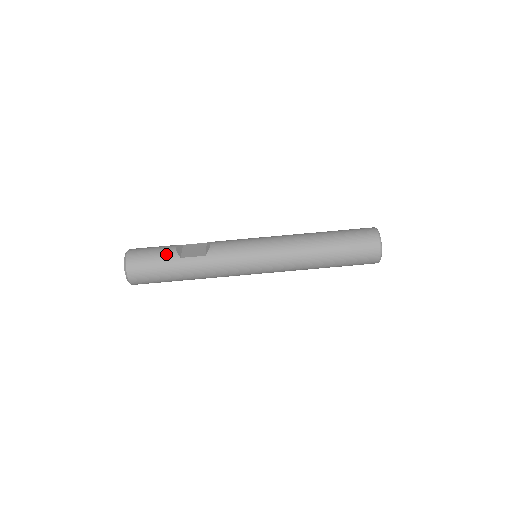
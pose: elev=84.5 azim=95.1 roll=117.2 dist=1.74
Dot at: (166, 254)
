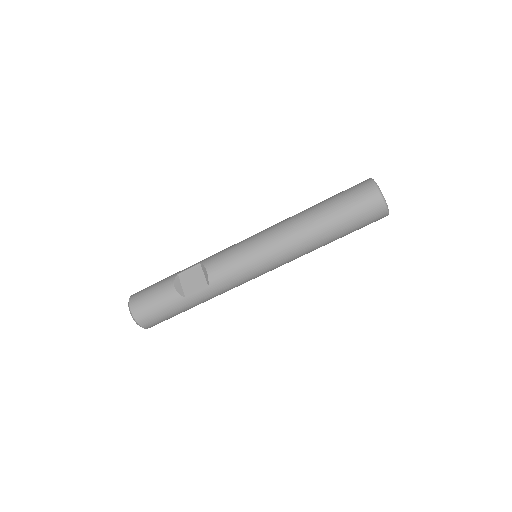
Dot at: (169, 299)
